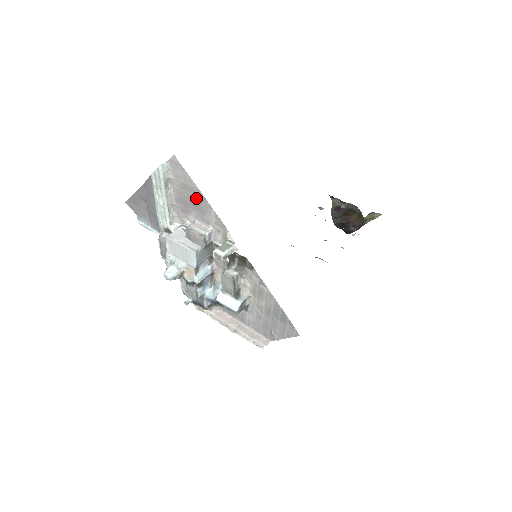
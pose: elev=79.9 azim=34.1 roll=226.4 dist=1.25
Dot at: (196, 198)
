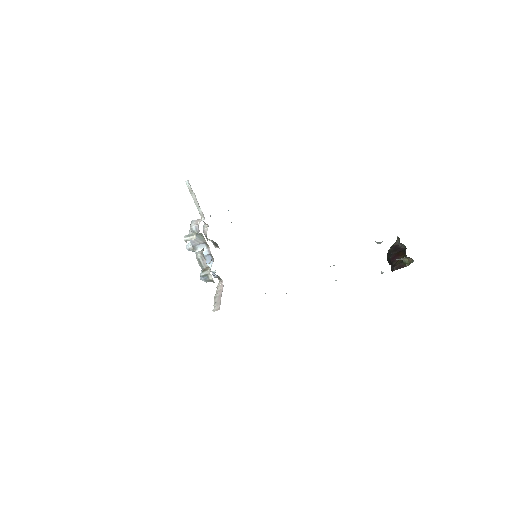
Dot at: occluded
